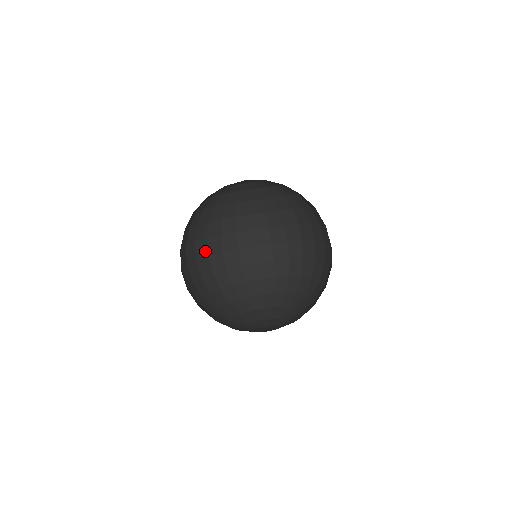
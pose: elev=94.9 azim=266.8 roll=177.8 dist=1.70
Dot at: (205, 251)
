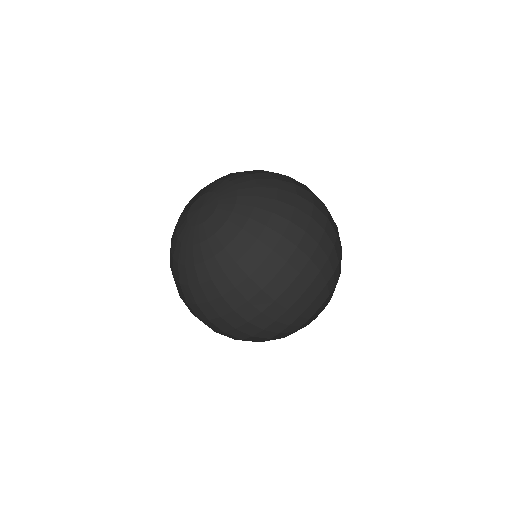
Dot at: (241, 299)
